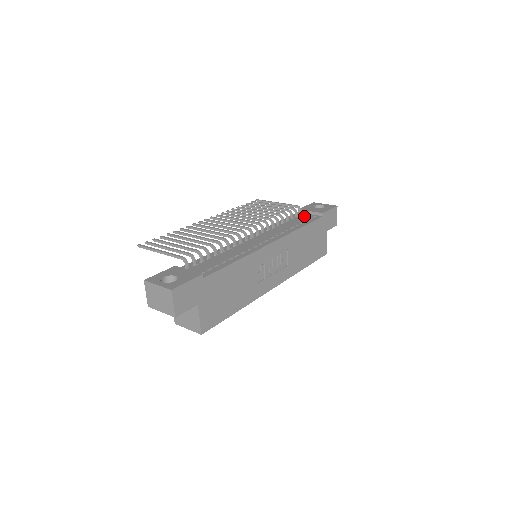
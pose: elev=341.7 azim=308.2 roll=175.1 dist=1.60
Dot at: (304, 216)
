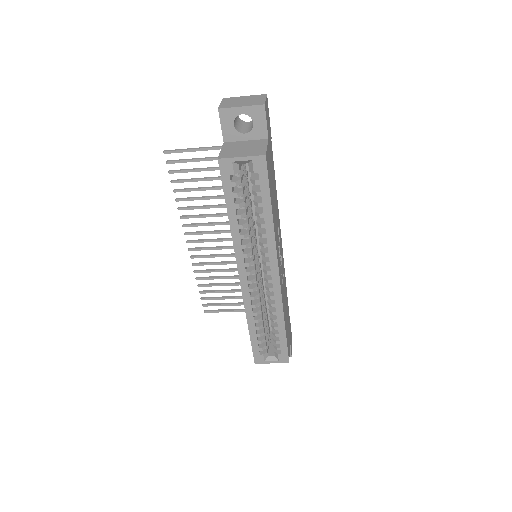
Dot at: occluded
